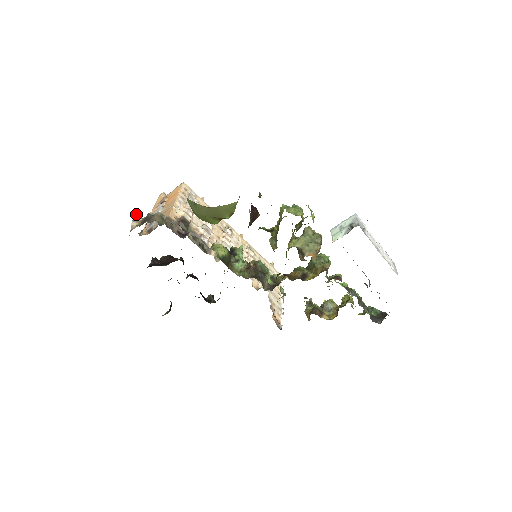
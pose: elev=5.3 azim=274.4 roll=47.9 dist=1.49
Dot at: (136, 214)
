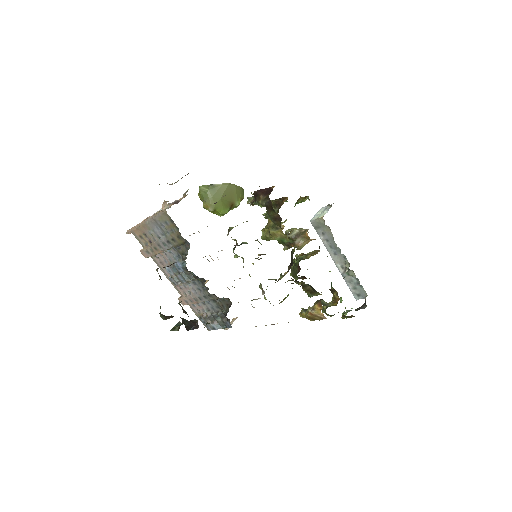
Dot at: occluded
